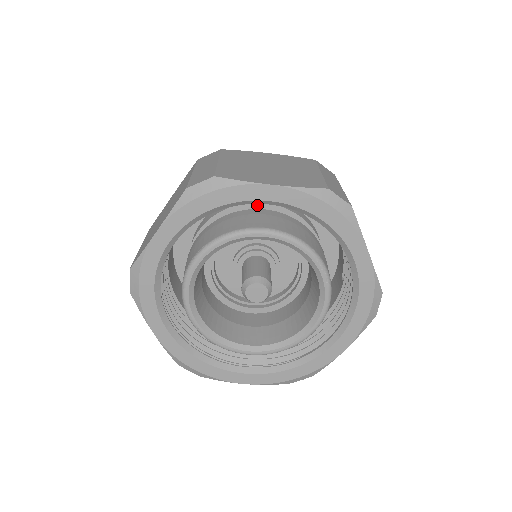
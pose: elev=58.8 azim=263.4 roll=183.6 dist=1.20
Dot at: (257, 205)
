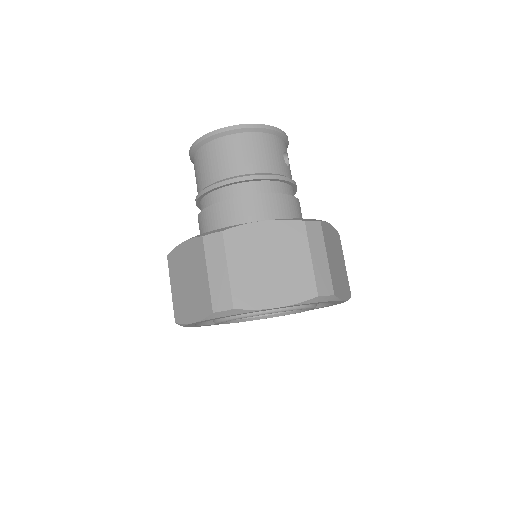
Dot at: occluded
